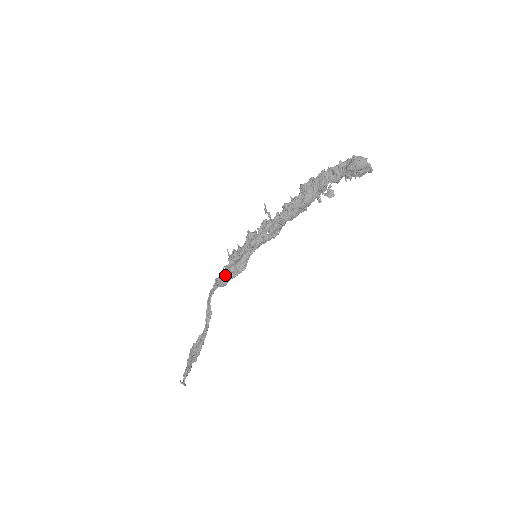
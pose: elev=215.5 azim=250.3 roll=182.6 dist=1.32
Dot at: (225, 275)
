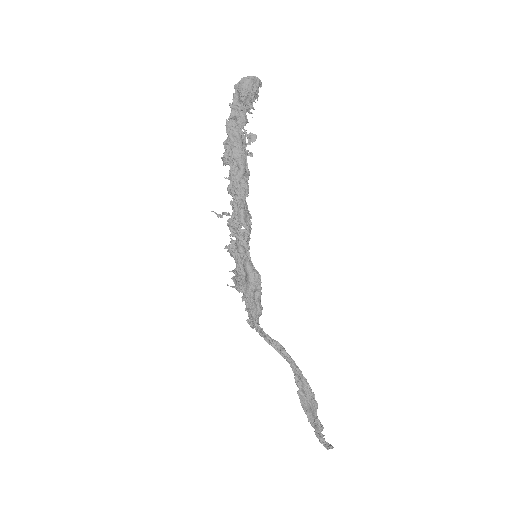
Dot at: (252, 301)
